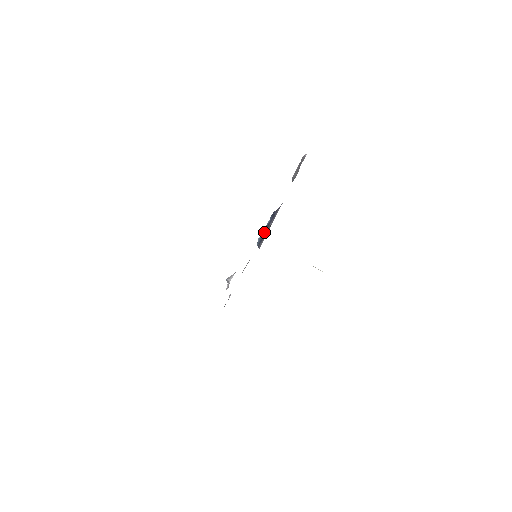
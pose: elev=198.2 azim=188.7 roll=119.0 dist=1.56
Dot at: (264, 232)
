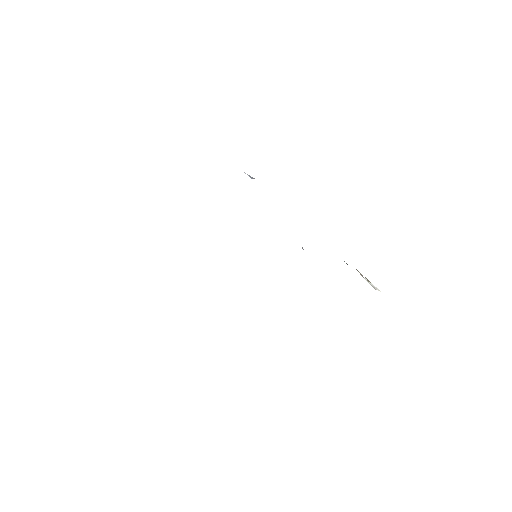
Dot at: occluded
